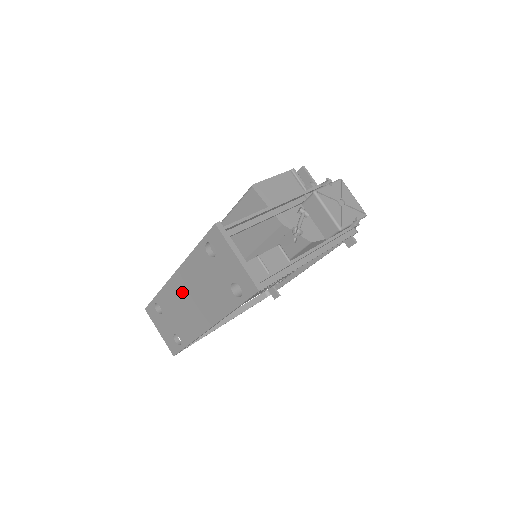
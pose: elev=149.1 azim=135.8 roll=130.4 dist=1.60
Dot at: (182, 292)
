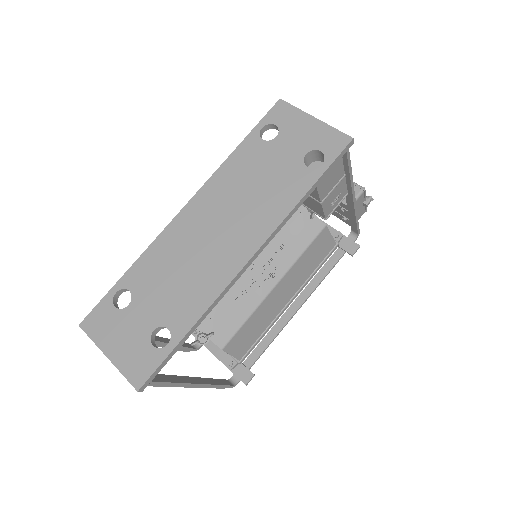
Dot at: (197, 226)
